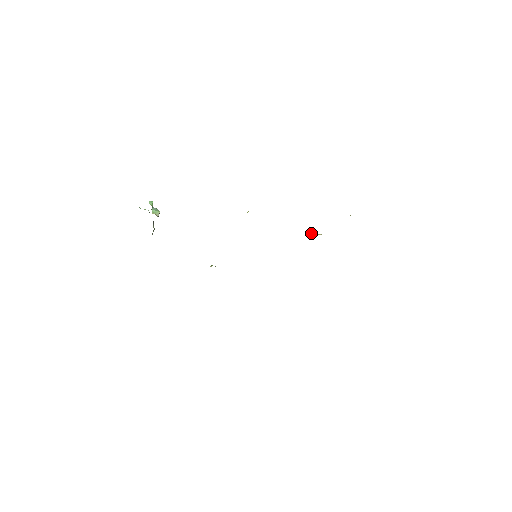
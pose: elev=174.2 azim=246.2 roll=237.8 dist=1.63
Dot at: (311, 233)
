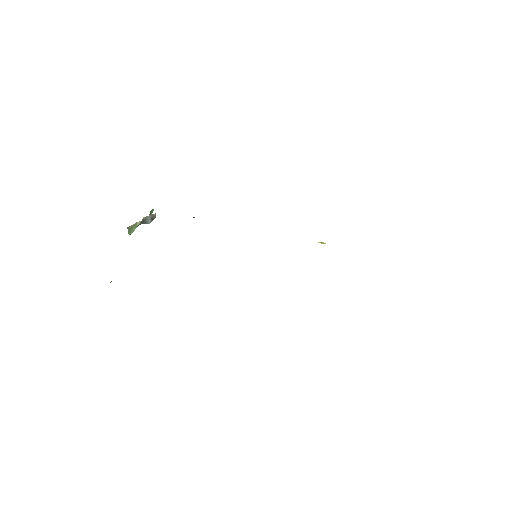
Dot at: (318, 242)
